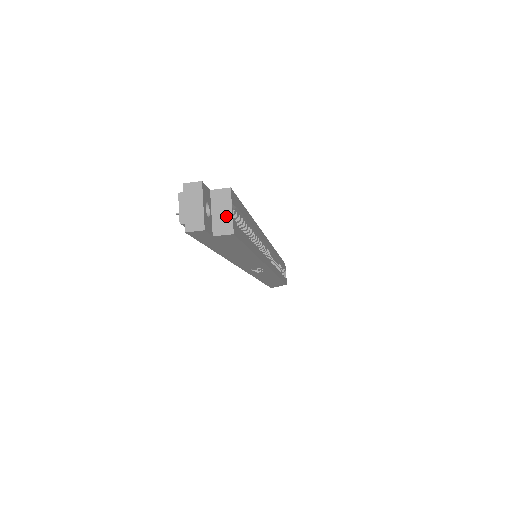
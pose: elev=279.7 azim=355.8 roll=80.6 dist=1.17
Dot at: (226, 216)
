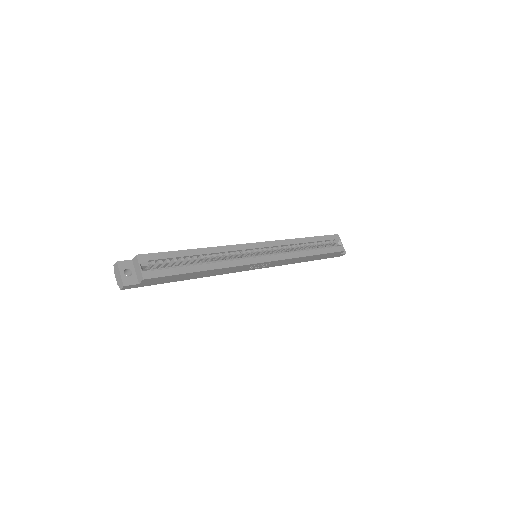
Dot at: (139, 271)
